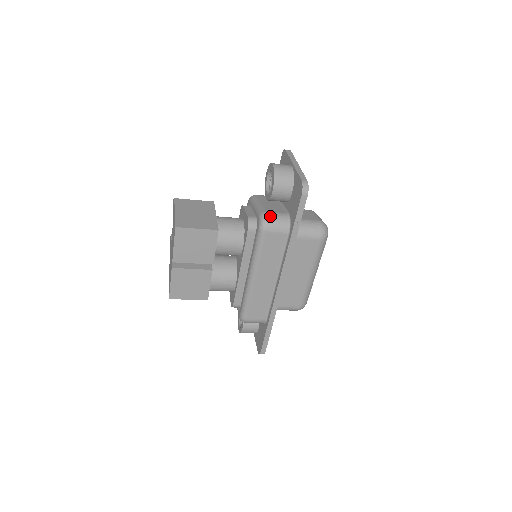
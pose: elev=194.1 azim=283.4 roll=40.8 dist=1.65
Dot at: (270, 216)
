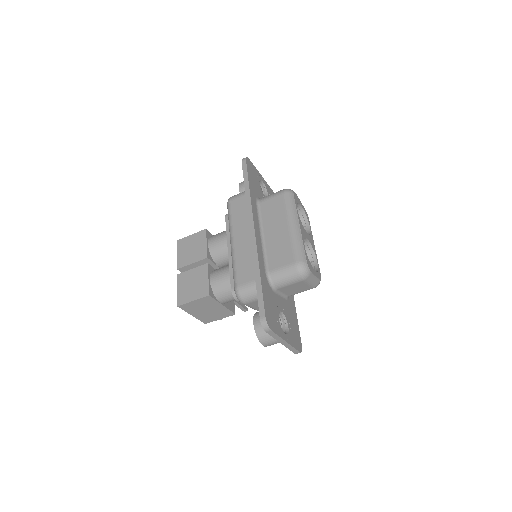
Dot at: occluded
